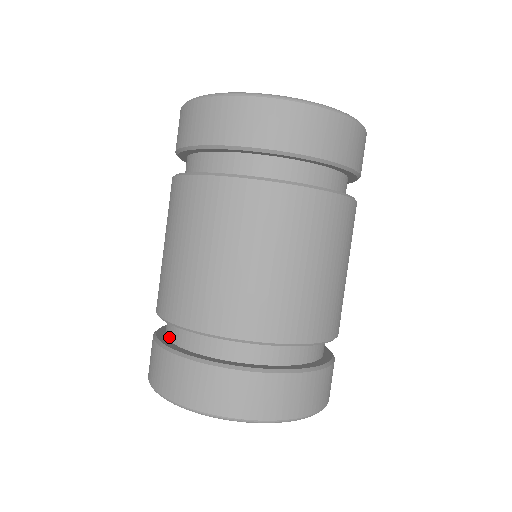
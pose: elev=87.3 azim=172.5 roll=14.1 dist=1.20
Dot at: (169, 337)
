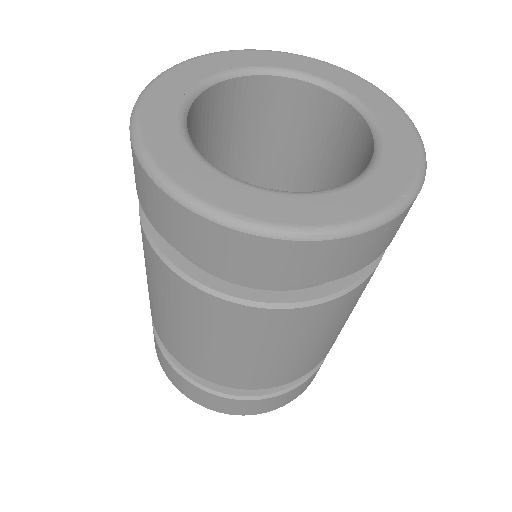
Dot at: occluded
